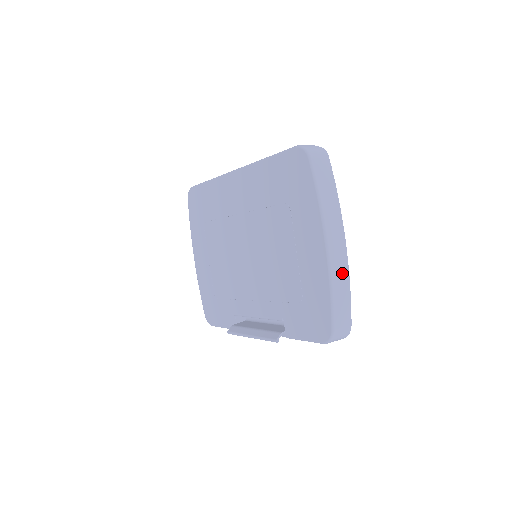
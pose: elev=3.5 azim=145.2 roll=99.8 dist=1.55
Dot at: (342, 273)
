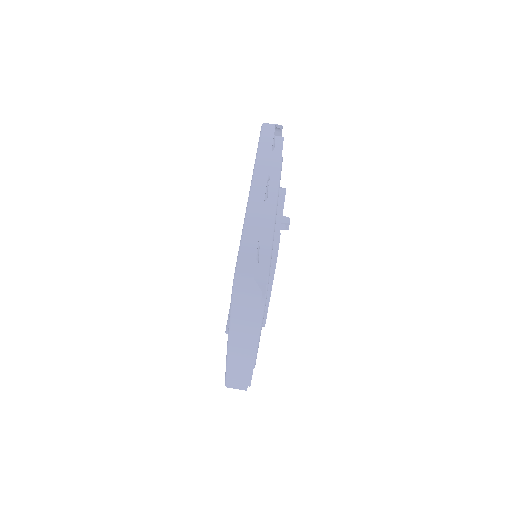
Dot at: (241, 371)
